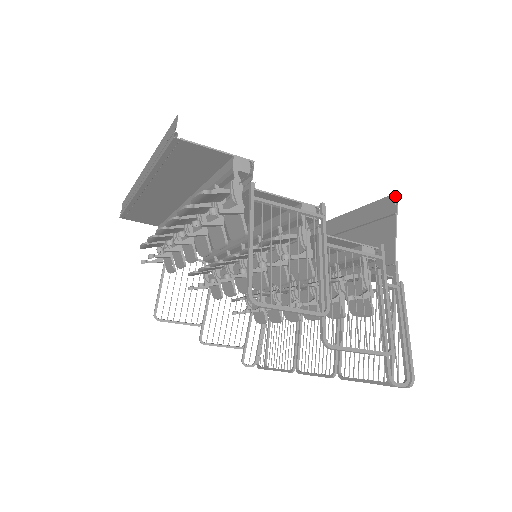
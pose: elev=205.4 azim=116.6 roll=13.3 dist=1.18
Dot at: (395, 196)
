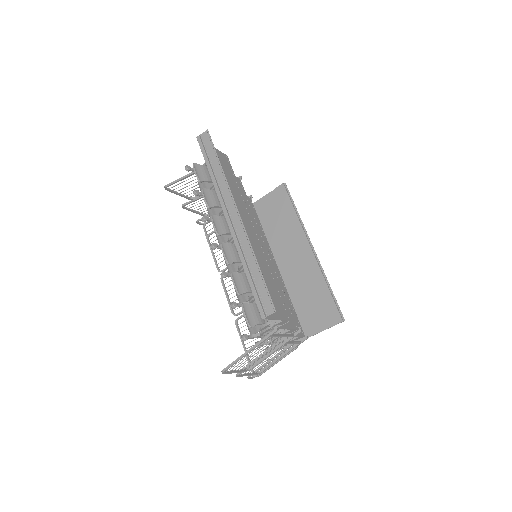
Dot at: (341, 322)
